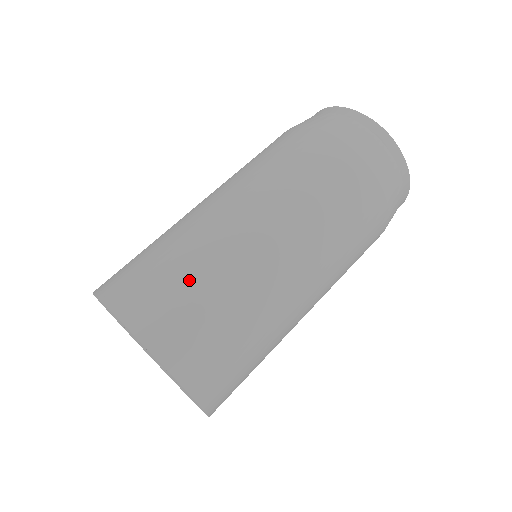
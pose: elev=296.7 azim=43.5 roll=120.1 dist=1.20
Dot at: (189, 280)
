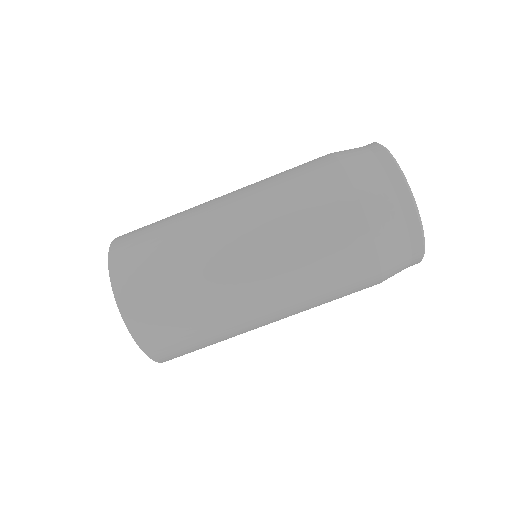
Dot at: (169, 275)
